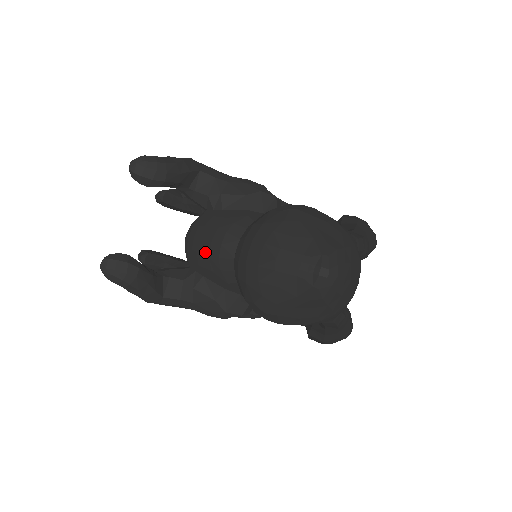
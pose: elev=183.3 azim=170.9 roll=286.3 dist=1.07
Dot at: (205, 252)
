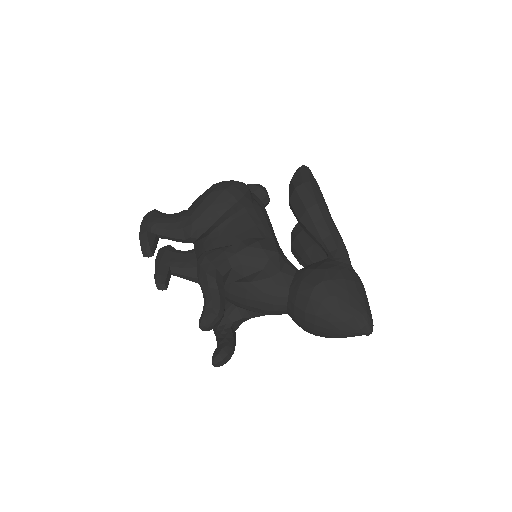
Dot at: (258, 312)
